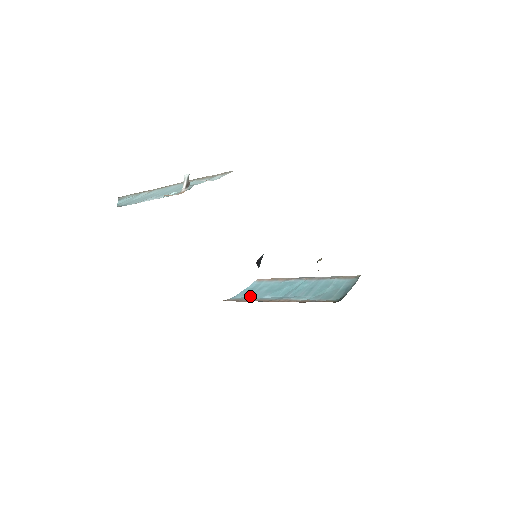
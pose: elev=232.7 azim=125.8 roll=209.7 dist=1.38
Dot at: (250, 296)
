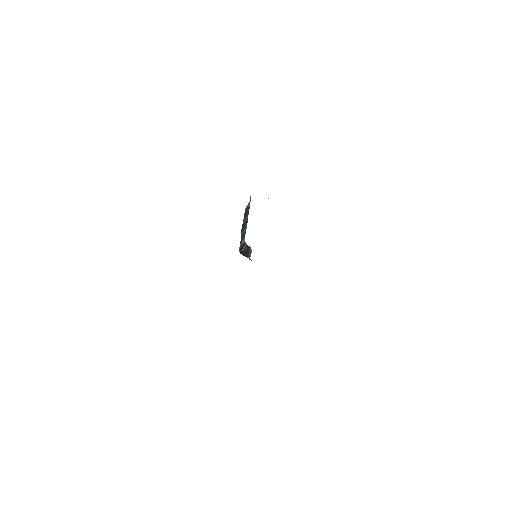
Dot at: occluded
